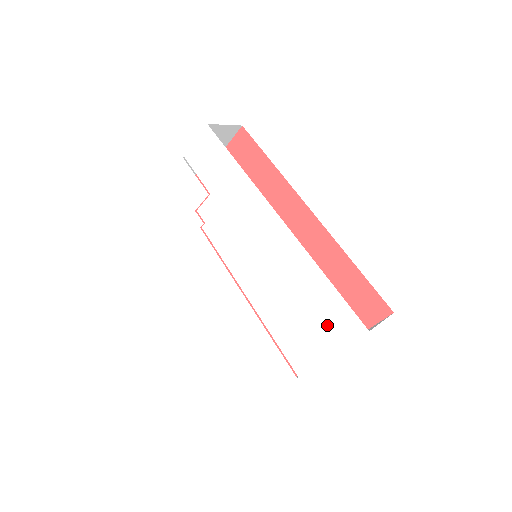
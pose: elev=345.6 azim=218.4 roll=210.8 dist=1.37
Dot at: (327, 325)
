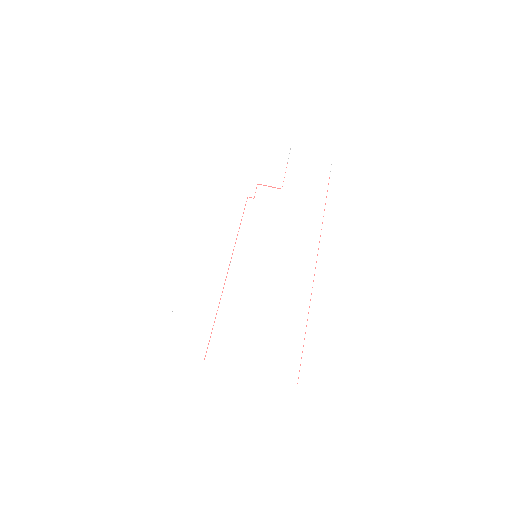
Dot at: (271, 352)
